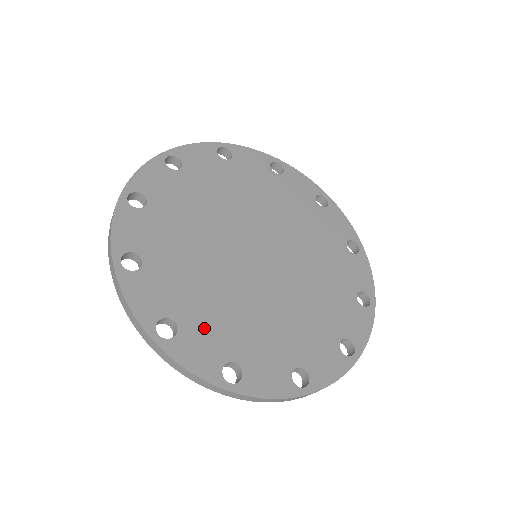
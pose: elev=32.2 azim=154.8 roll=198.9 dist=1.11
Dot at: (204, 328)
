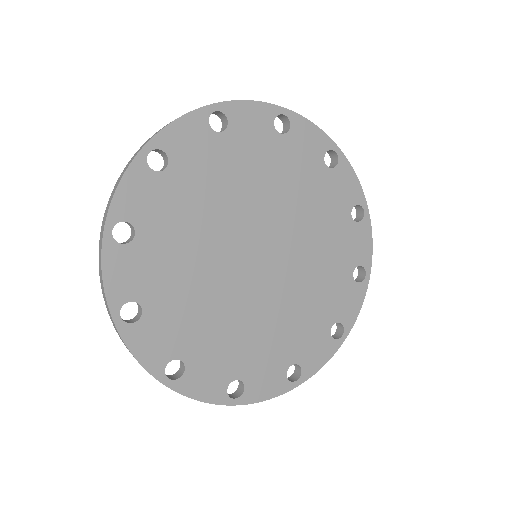
Dot at: (209, 357)
